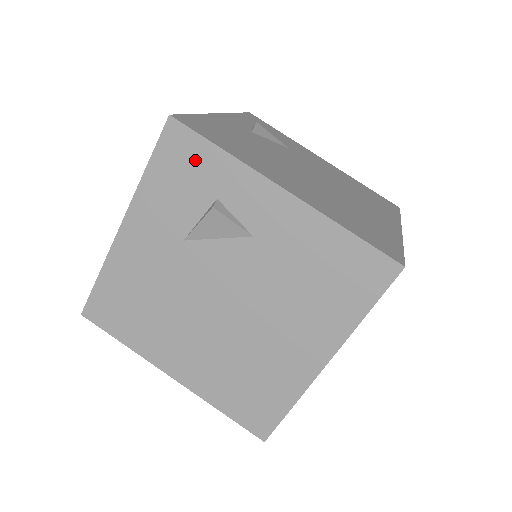
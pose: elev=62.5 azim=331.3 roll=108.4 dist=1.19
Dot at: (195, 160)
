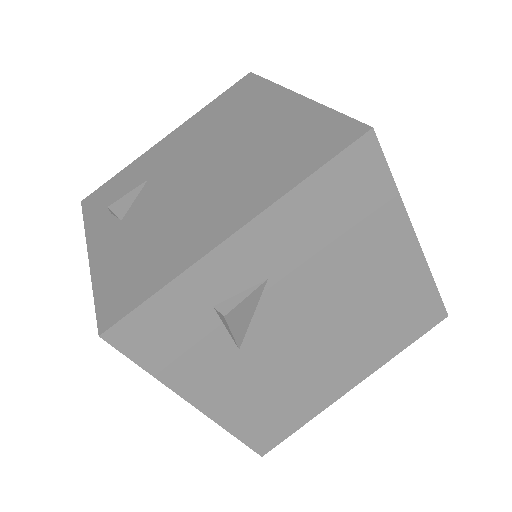
Dot at: (162, 320)
